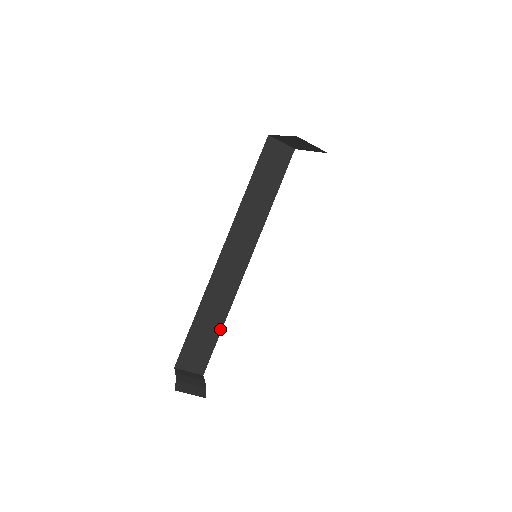
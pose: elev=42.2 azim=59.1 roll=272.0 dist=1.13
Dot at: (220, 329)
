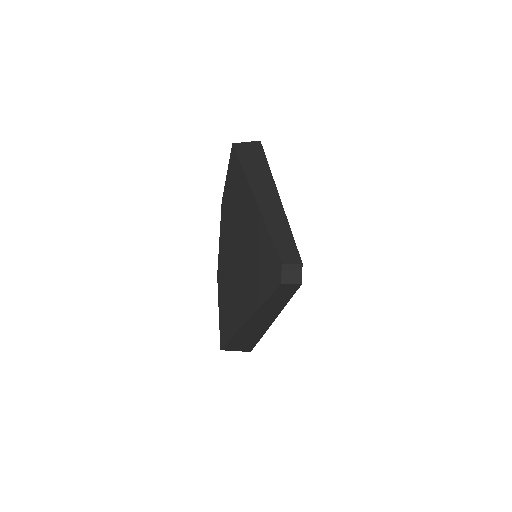
Dot at: (295, 245)
